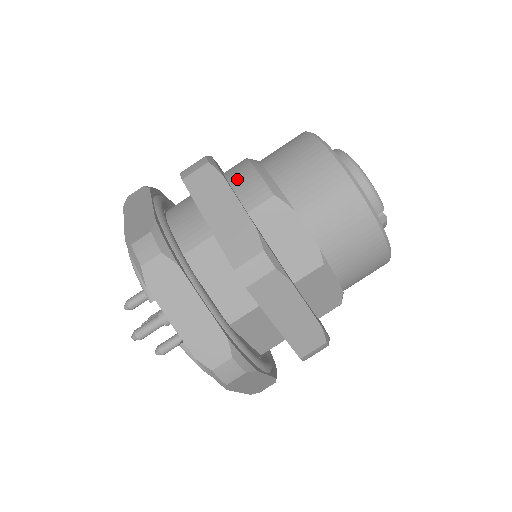
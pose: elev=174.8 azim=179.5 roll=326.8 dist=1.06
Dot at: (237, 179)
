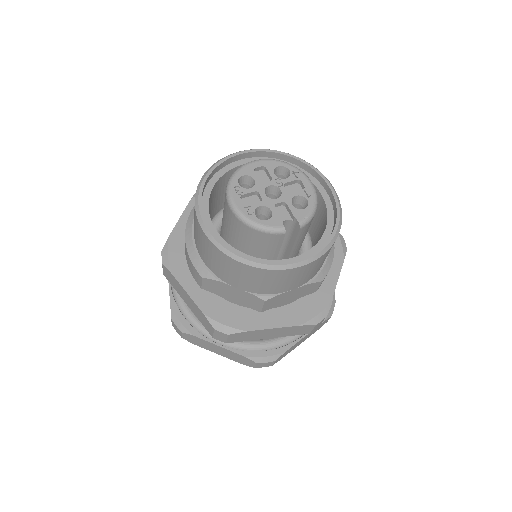
Dot at: (186, 257)
